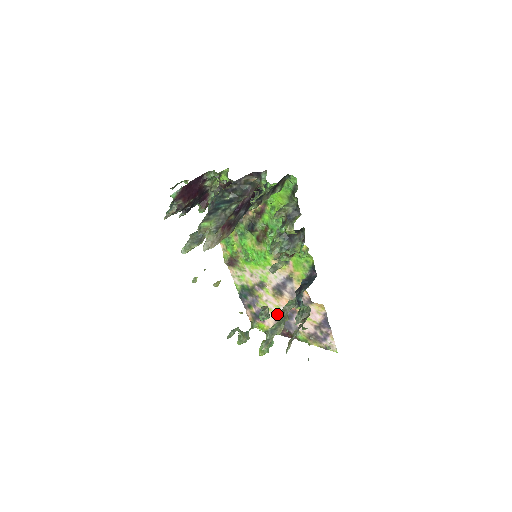
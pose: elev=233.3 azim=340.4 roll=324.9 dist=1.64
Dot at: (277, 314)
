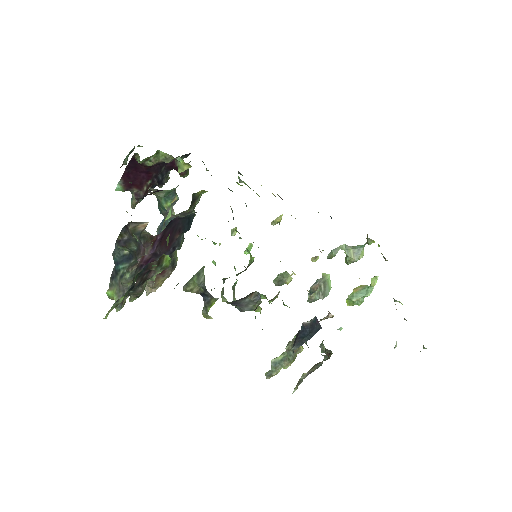
Dot at: occluded
